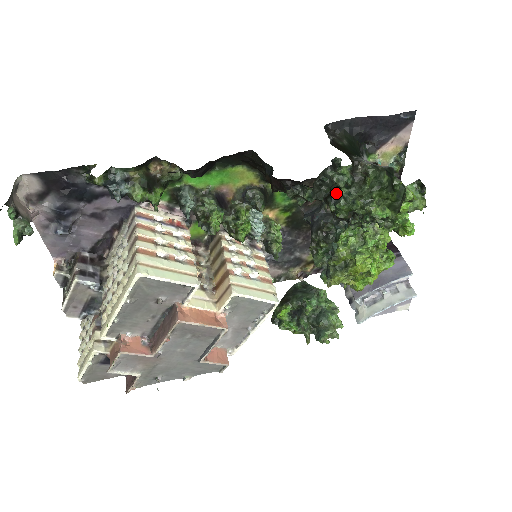
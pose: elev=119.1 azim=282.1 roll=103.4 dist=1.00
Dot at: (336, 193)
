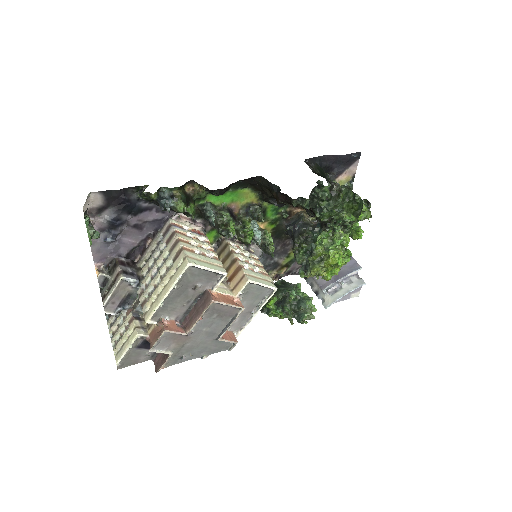
Dot at: (320, 205)
